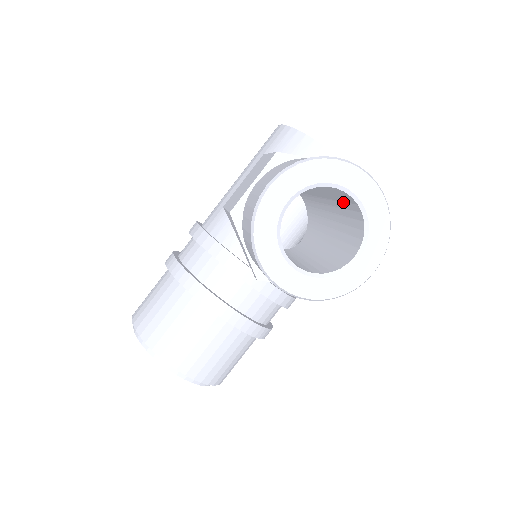
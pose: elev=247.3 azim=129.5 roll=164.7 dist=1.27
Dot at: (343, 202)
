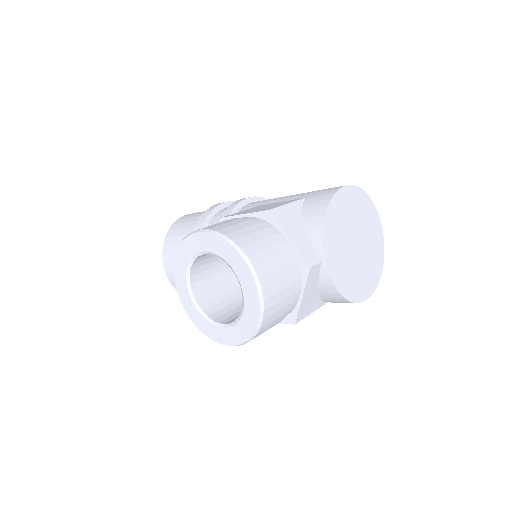
Dot at: occluded
